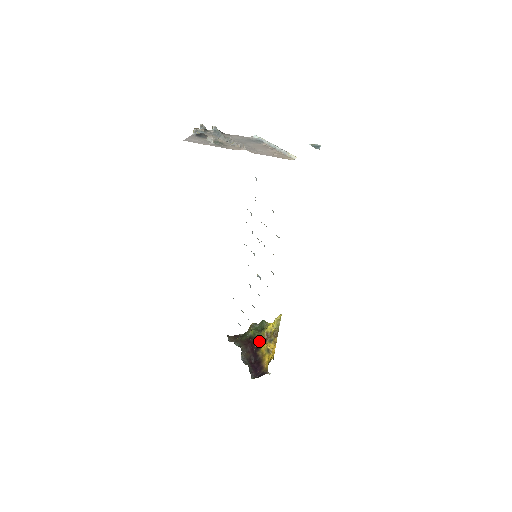
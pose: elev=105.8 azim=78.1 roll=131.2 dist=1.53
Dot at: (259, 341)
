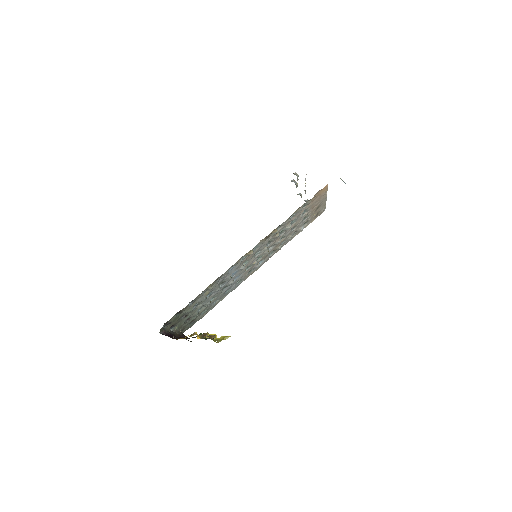
Dot at: (195, 337)
